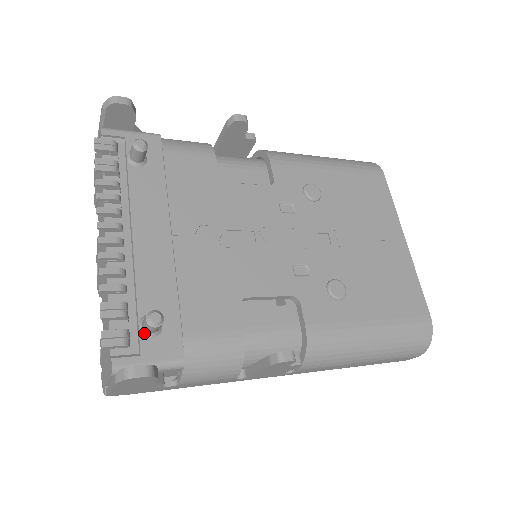
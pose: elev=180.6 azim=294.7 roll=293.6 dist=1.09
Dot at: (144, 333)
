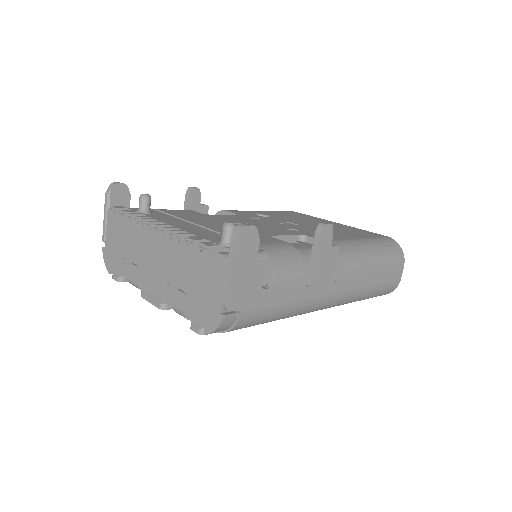
Dot at: (227, 245)
